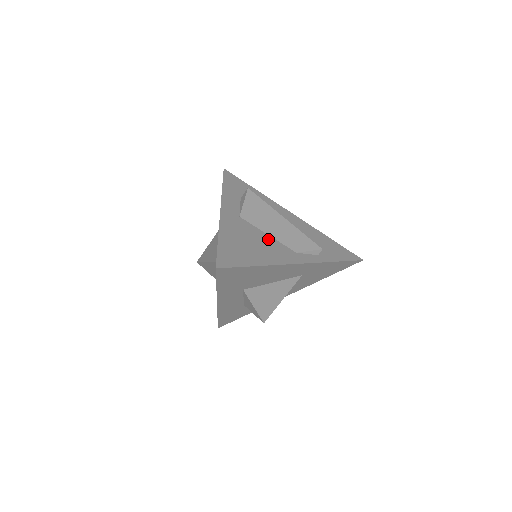
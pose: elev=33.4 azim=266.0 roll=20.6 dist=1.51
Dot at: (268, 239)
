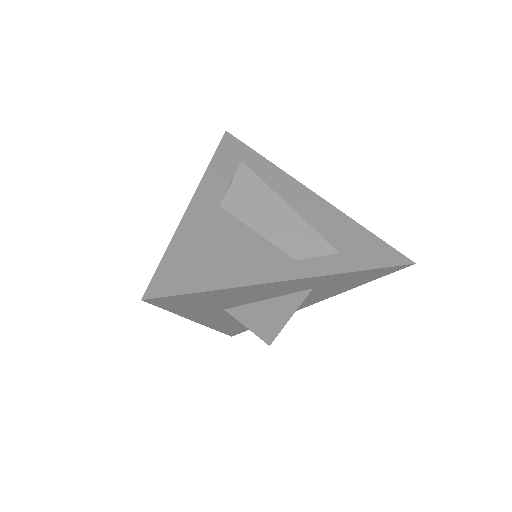
Dot at: (254, 240)
